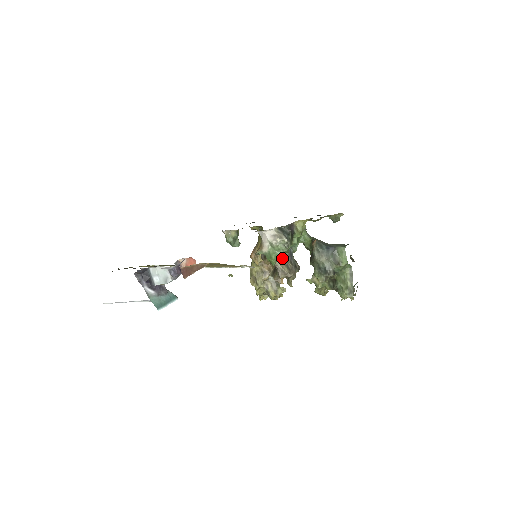
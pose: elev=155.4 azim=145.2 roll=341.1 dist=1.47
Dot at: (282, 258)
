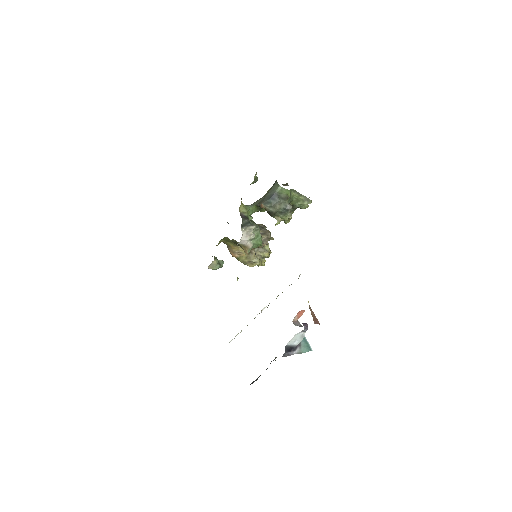
Dot at: occluded
